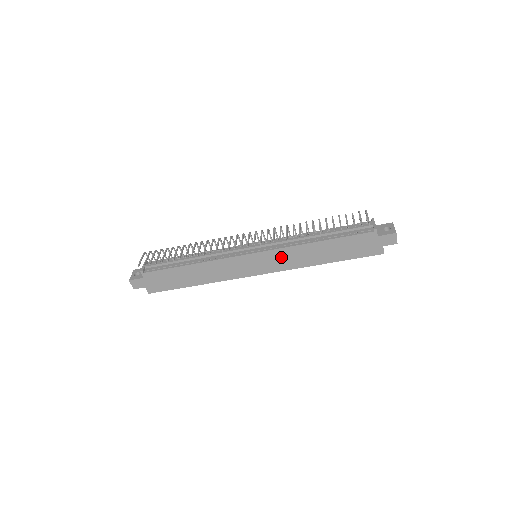
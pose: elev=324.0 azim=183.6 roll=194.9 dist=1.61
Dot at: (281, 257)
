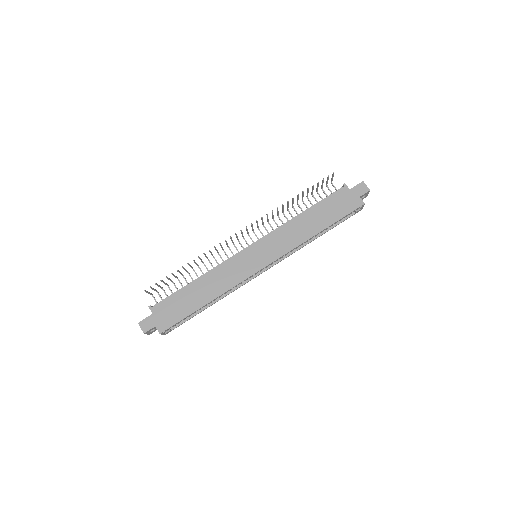
Dot at: (277, 240)
